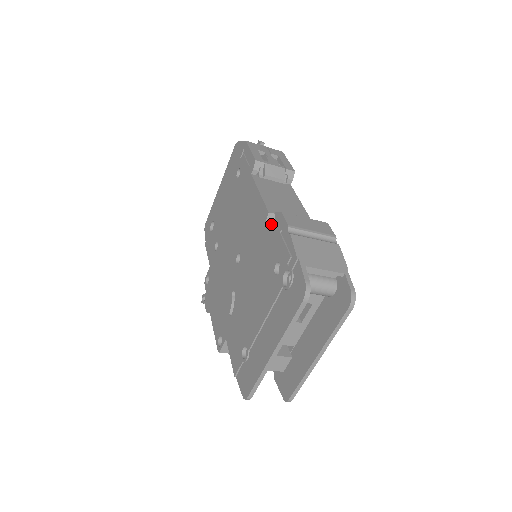
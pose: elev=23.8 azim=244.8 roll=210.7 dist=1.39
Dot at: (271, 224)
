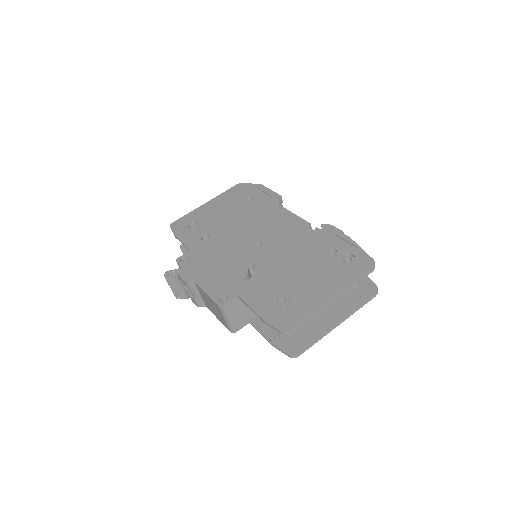
Dot at: (317, 229)
